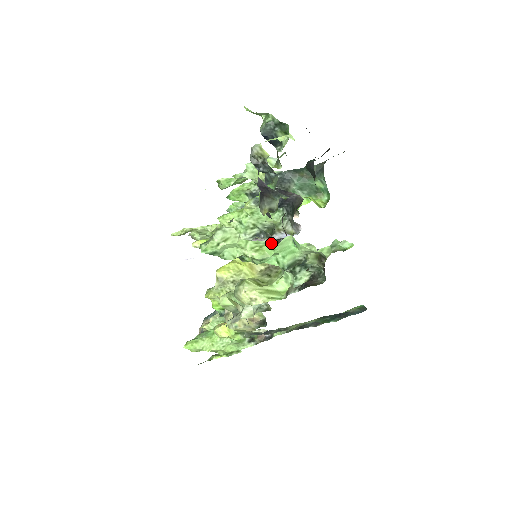
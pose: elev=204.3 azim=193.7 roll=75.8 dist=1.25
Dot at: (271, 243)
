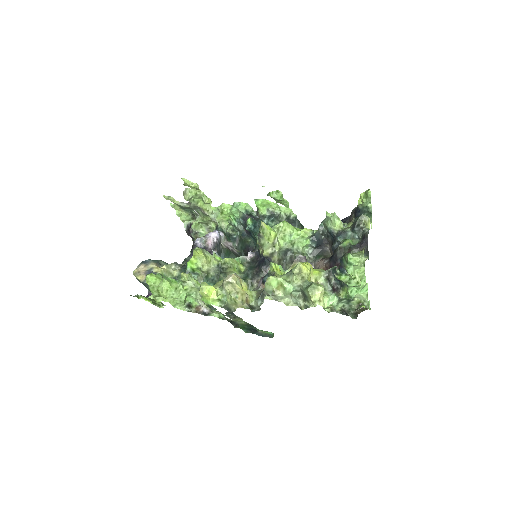
Dot at: occluded
